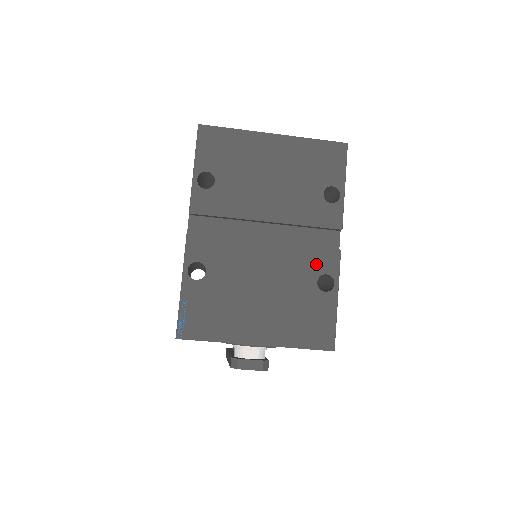
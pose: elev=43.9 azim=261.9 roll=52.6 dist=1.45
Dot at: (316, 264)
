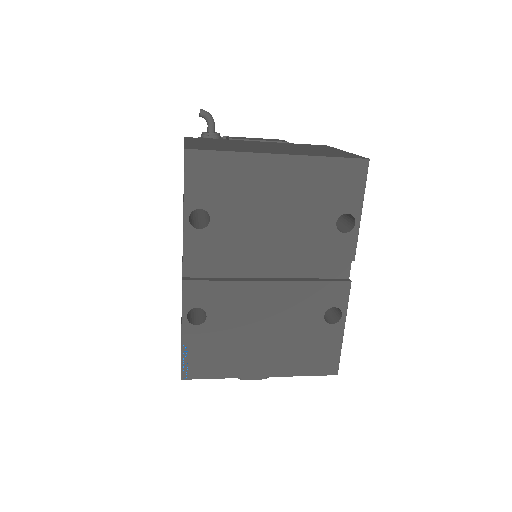
Dot at: (324, 298)
